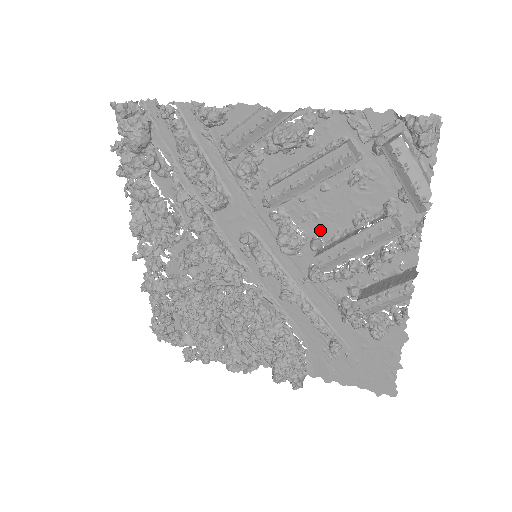
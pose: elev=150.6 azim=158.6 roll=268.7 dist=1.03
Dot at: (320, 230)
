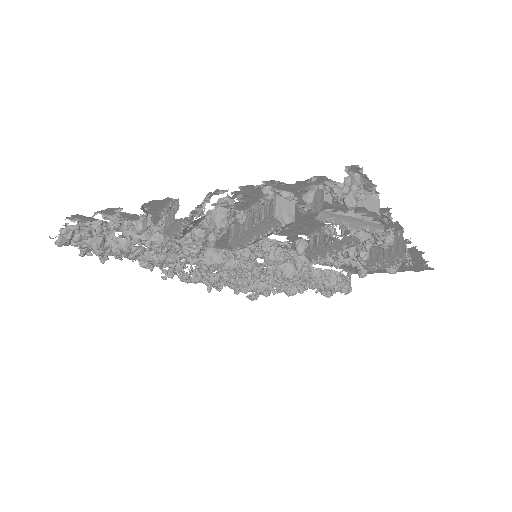
Dot at: (297, 232)
